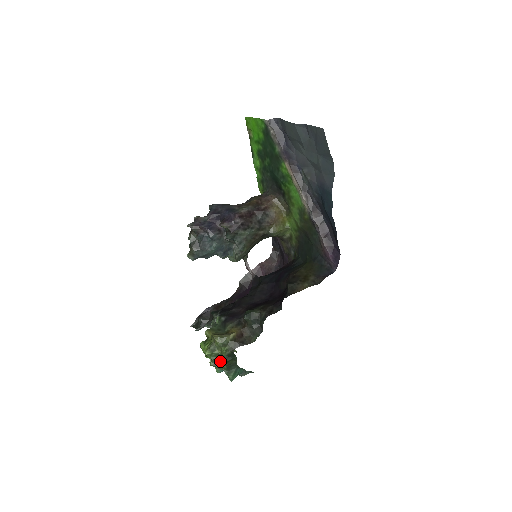
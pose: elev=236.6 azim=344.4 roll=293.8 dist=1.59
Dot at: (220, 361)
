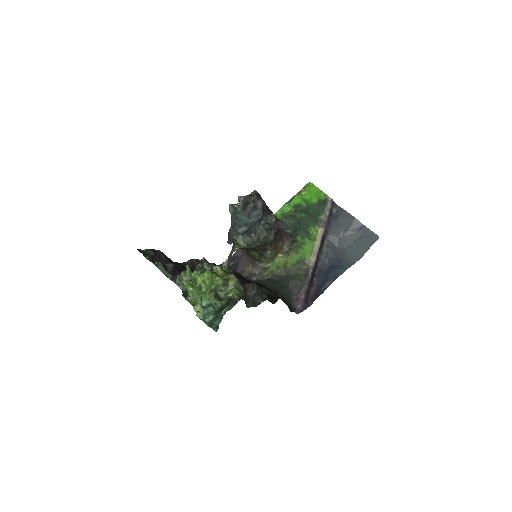
Dot at: (218, 297)
